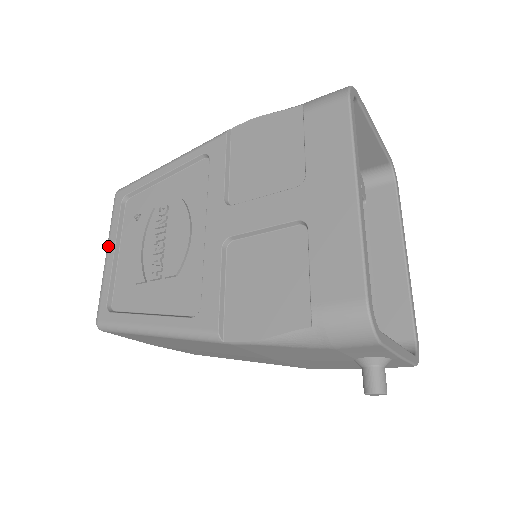
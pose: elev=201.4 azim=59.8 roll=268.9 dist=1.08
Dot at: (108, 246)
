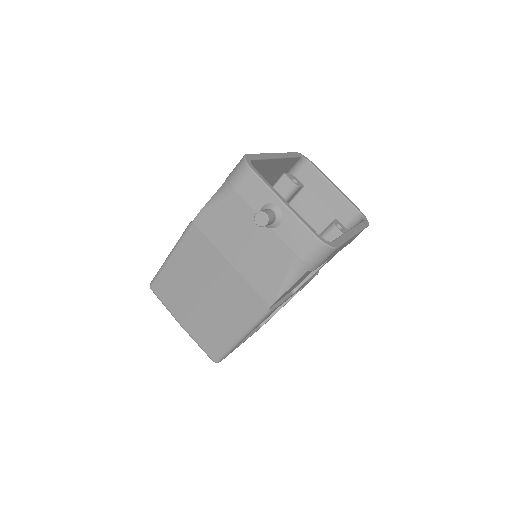
Dot at: occluded
